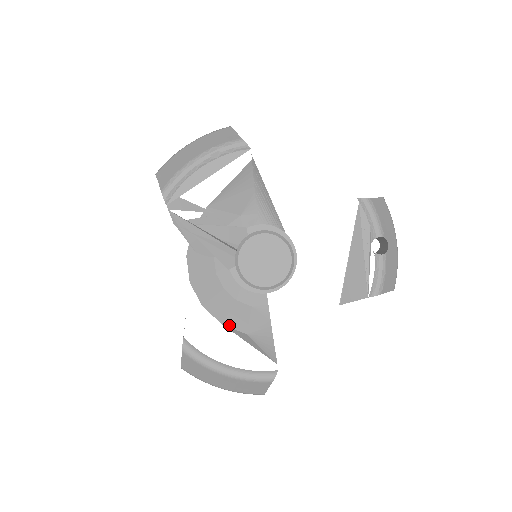
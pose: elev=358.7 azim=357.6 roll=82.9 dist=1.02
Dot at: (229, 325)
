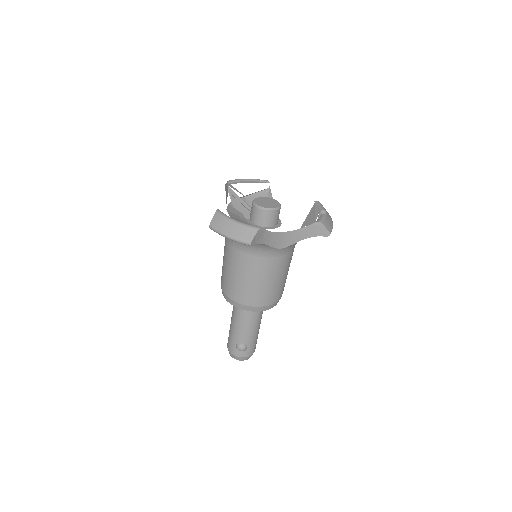
Dot at: occluded
